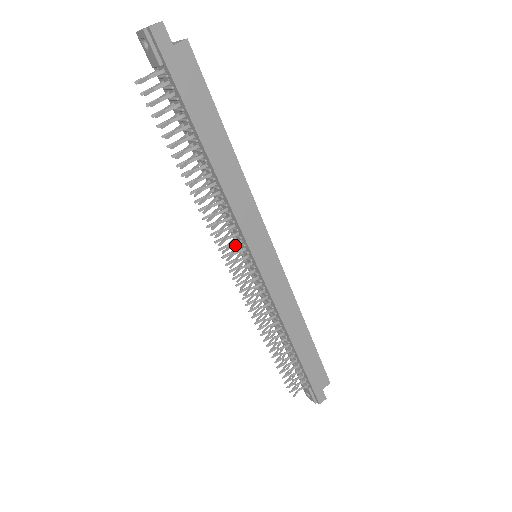
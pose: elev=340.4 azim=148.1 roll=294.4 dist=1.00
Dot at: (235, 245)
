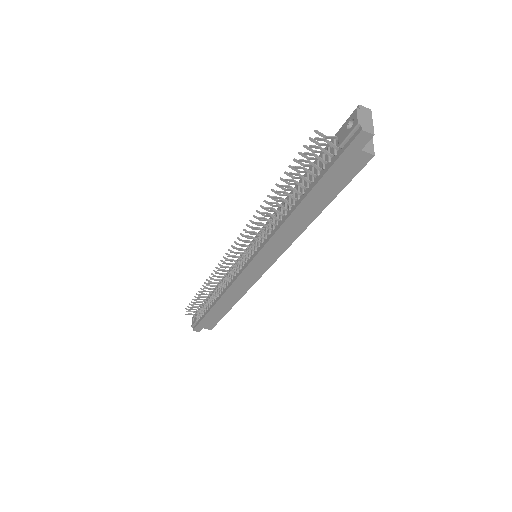
Dot at: (252, 244)
